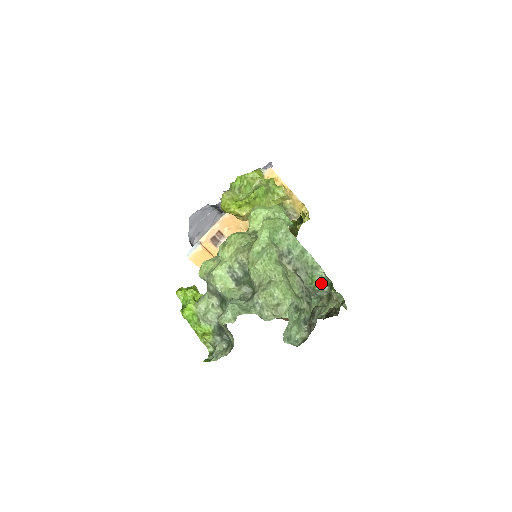
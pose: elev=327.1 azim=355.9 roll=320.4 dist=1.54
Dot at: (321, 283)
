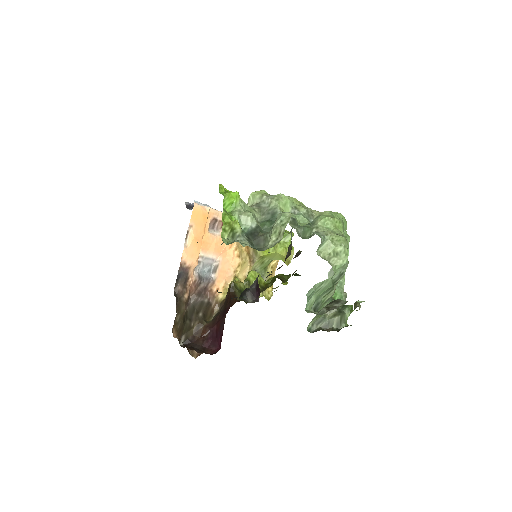
Dot at: (336, 298)
